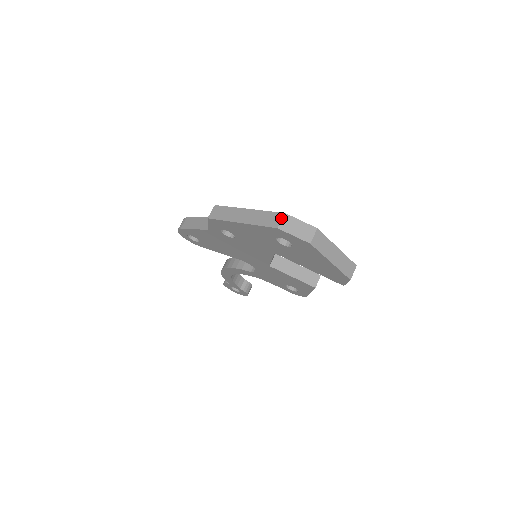
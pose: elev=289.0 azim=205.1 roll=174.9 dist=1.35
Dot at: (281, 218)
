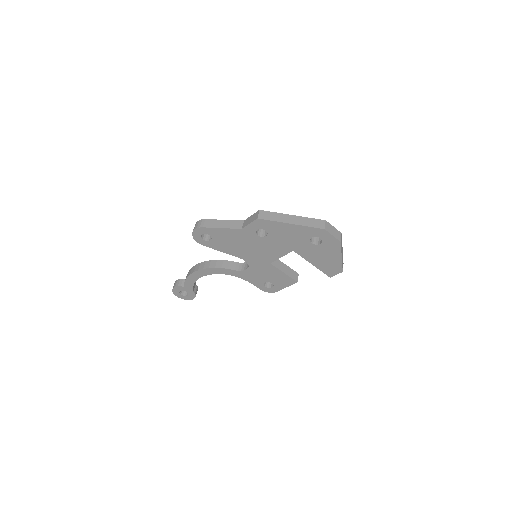
Dot at: (324, 223)
